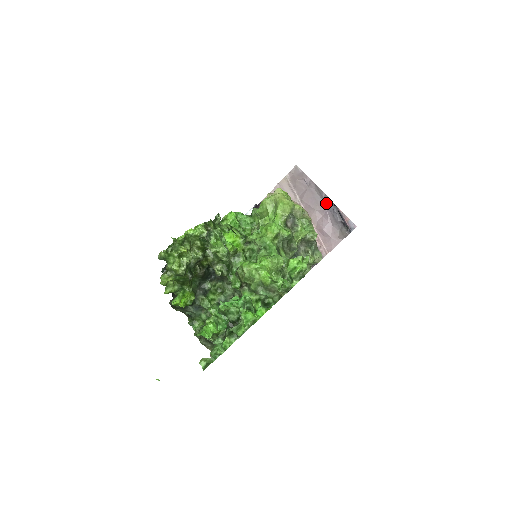
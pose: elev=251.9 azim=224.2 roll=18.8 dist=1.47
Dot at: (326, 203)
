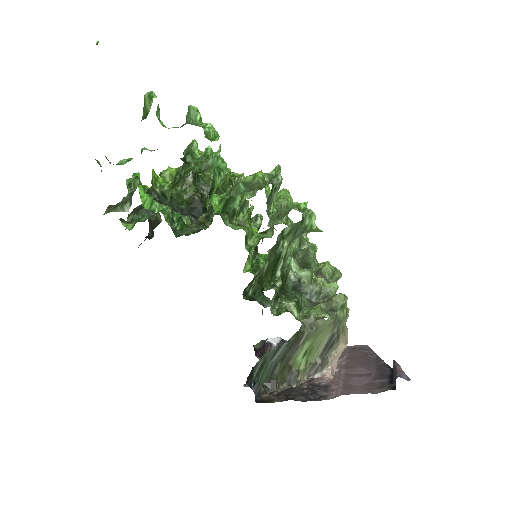
Dot at: (380, 367)
